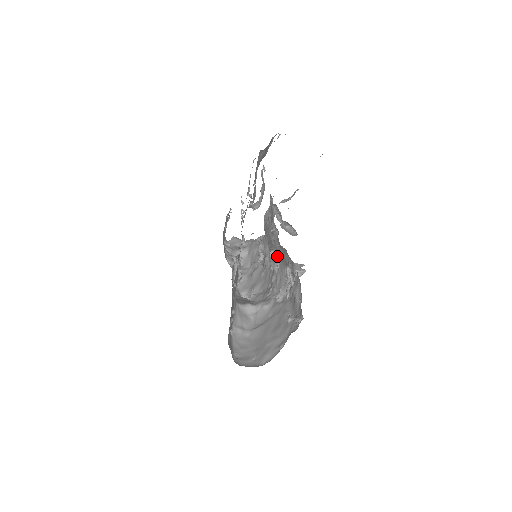
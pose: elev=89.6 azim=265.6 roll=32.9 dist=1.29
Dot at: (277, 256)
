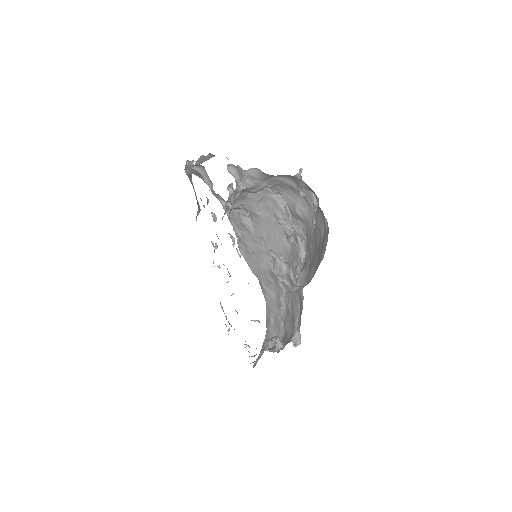
Dot at: (275, 257)
